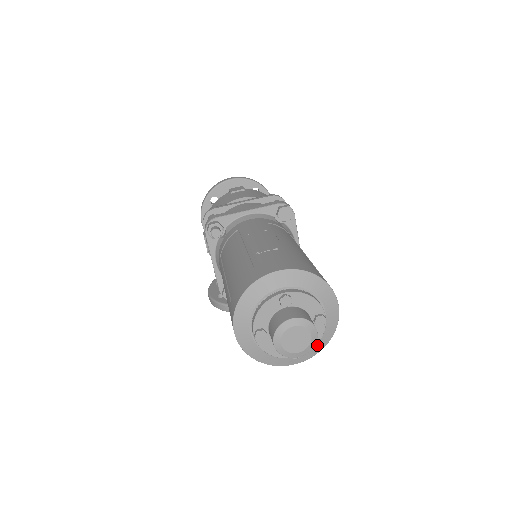
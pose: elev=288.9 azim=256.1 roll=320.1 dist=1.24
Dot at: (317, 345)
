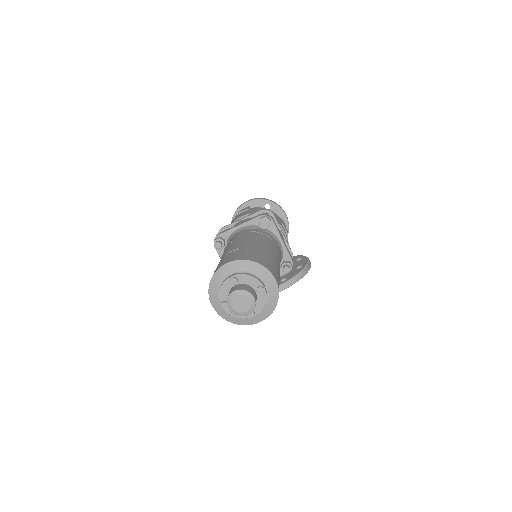
Dot at: (268, 308)
